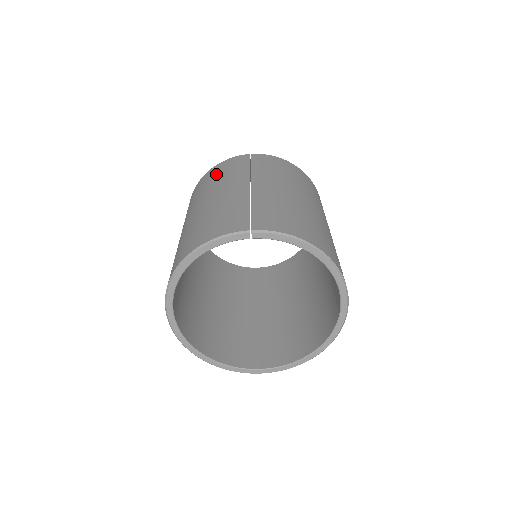
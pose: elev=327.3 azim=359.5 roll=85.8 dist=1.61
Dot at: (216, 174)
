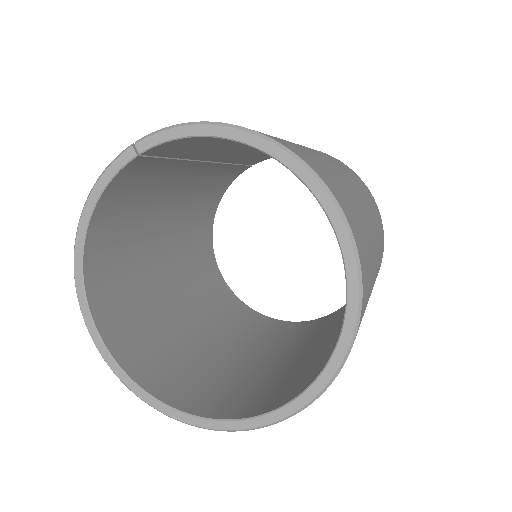
Dot at: occluded
